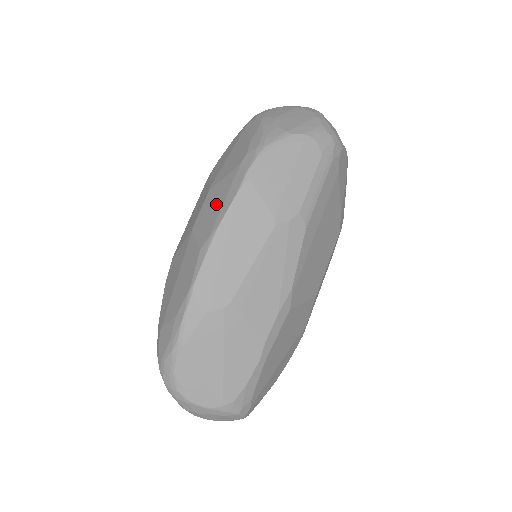
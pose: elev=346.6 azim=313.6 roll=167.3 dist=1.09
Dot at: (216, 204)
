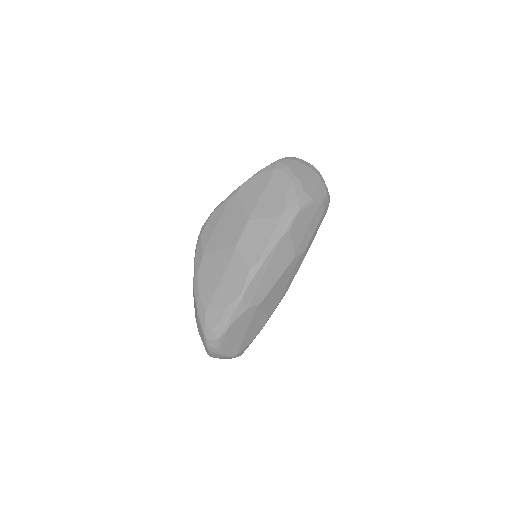
Dot at: (260, 238)
